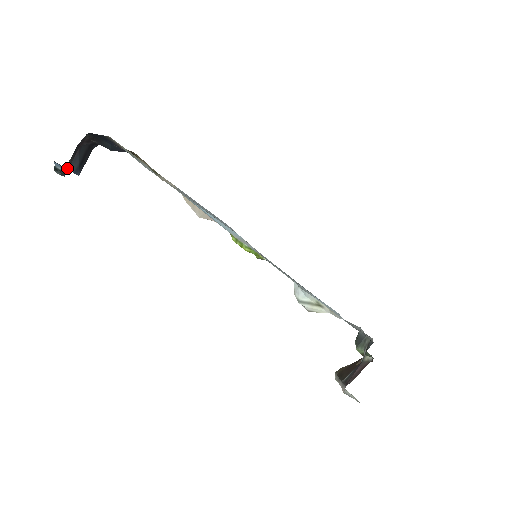
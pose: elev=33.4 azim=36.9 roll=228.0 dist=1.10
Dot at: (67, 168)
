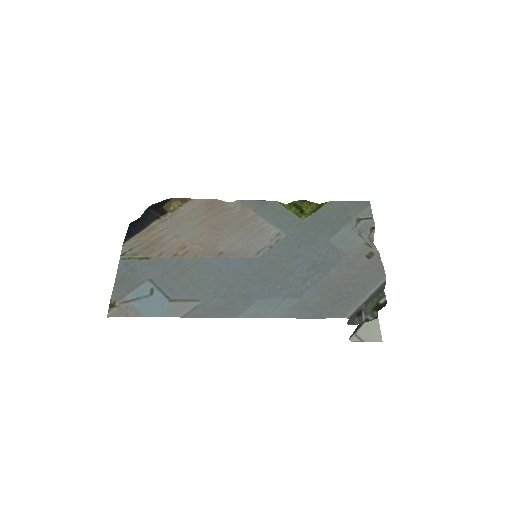
Dot at: occluded
